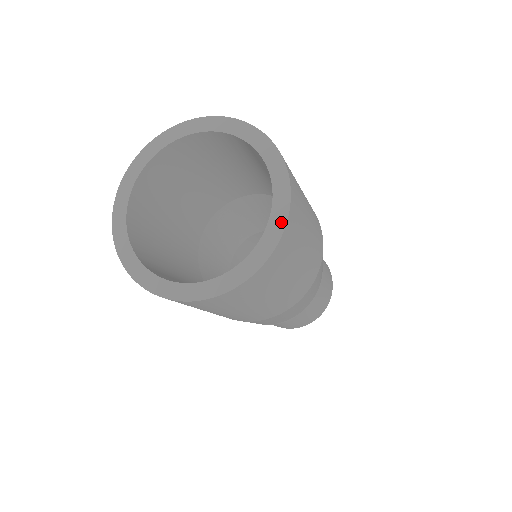
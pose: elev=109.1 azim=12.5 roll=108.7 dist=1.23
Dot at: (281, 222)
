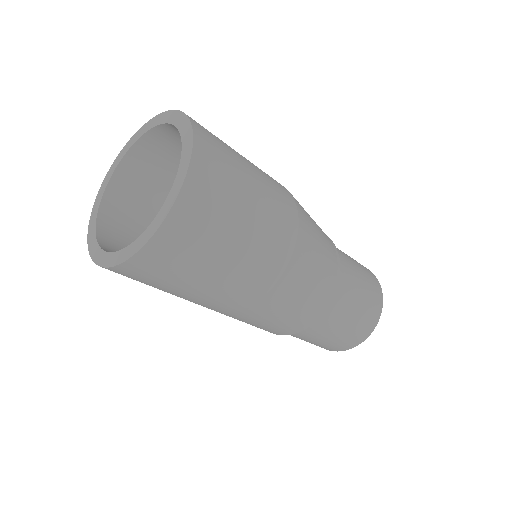
Dot at: (185, 122)
